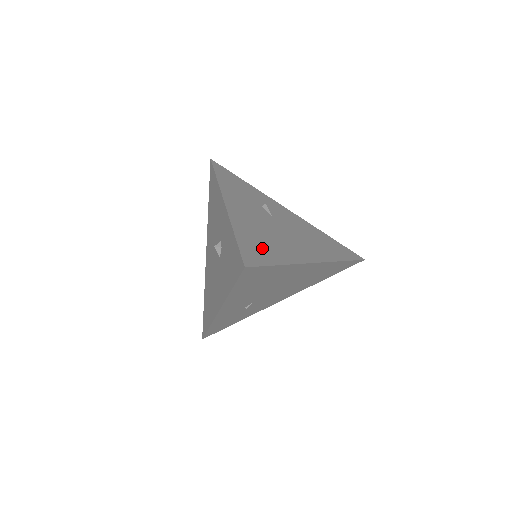
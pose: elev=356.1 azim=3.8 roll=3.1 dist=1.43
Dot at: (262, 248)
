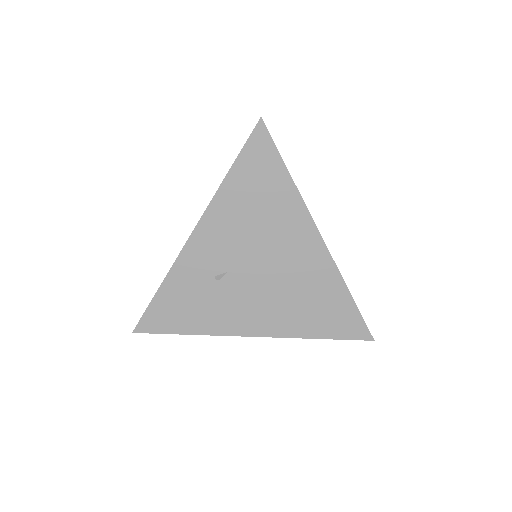
Dot at: occluded
